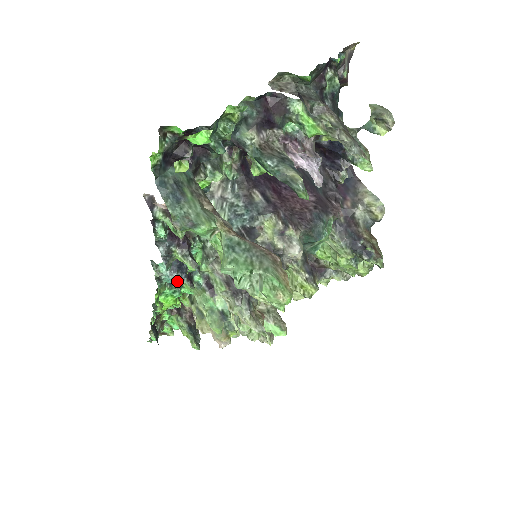
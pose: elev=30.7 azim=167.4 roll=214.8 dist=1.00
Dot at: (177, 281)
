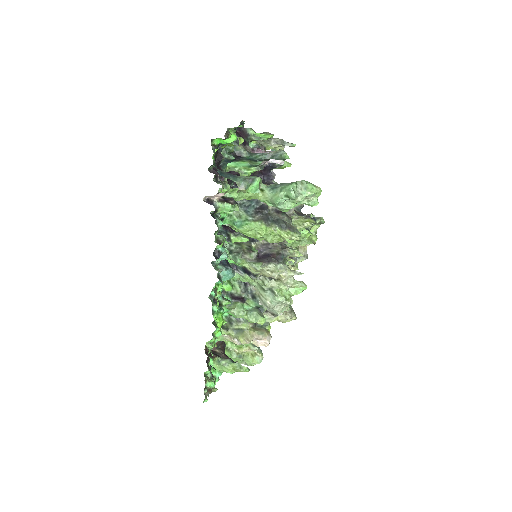
Dot at: (232, 272)
